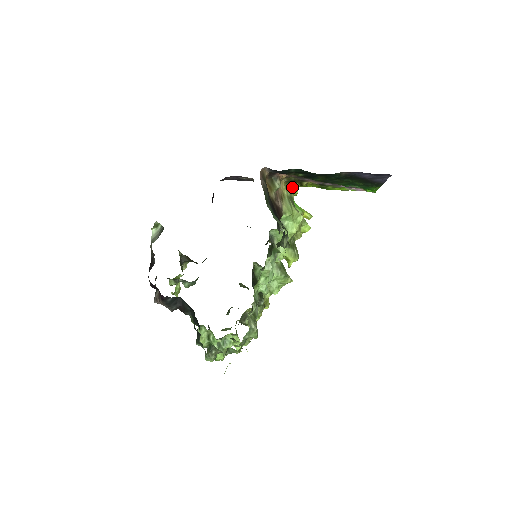
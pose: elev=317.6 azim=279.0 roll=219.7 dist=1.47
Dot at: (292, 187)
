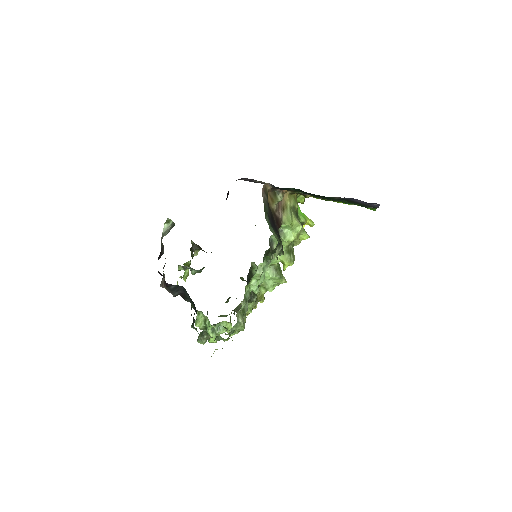
Dot at: (299, 196)
